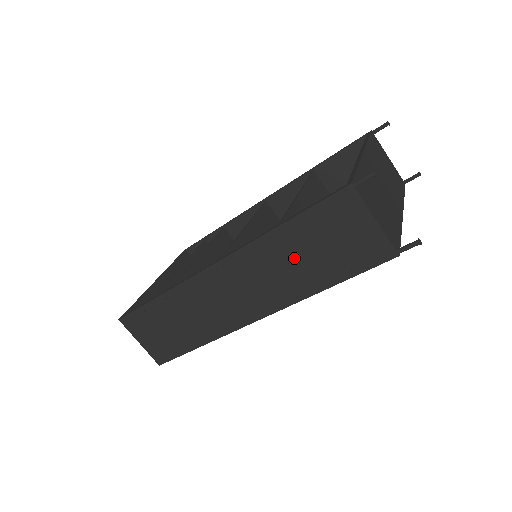
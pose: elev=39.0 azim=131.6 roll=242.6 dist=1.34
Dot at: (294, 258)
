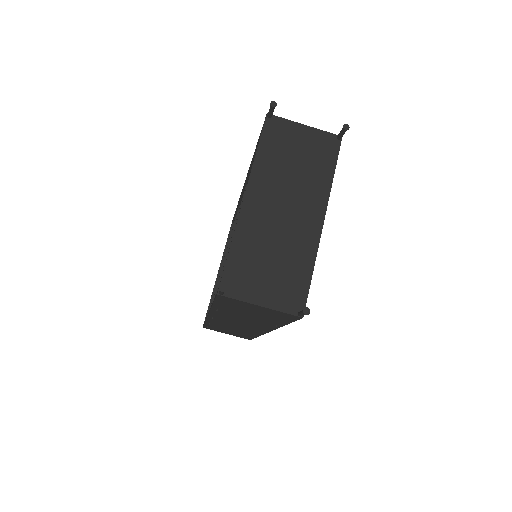
Dot at: (243, 316)
